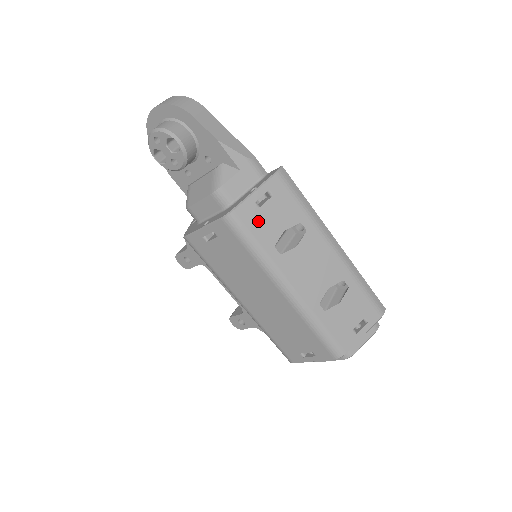
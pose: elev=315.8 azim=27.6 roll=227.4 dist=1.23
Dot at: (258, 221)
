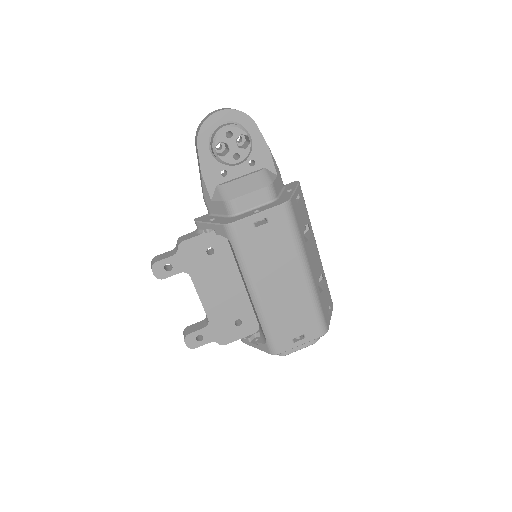
Dot at: (298, 213)
